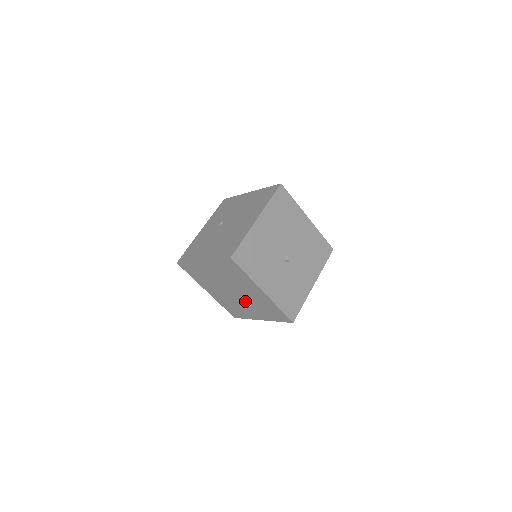
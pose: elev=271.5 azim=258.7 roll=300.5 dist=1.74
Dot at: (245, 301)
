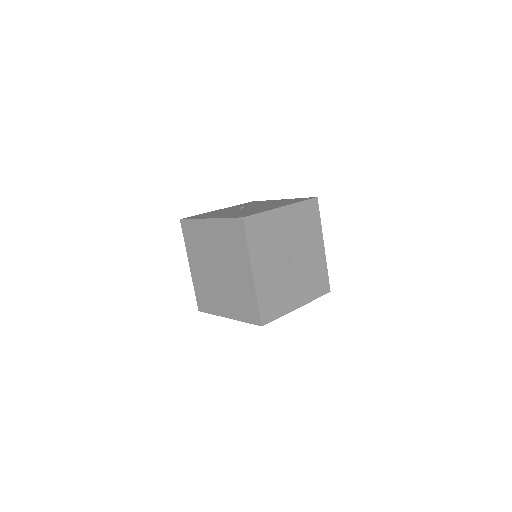
Dot at: (224, 285)
